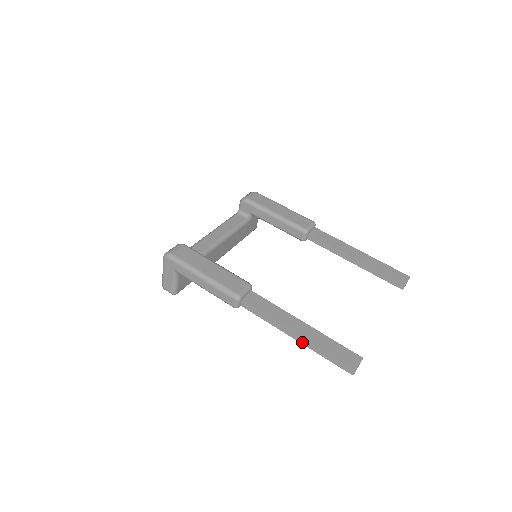
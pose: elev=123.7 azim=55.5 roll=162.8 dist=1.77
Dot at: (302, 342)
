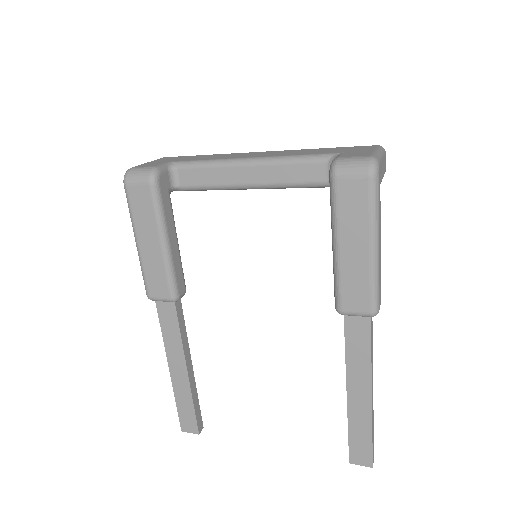
Dot at: occluded
